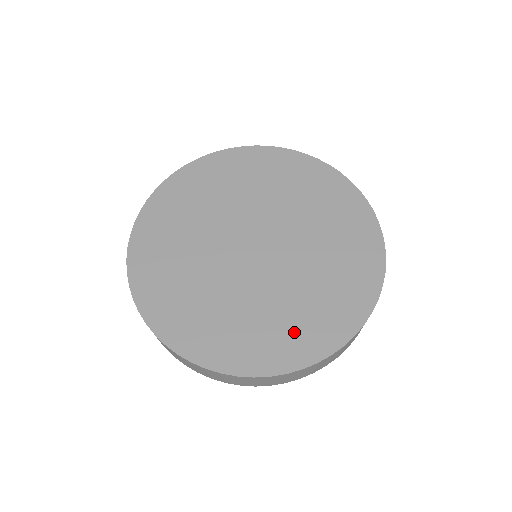
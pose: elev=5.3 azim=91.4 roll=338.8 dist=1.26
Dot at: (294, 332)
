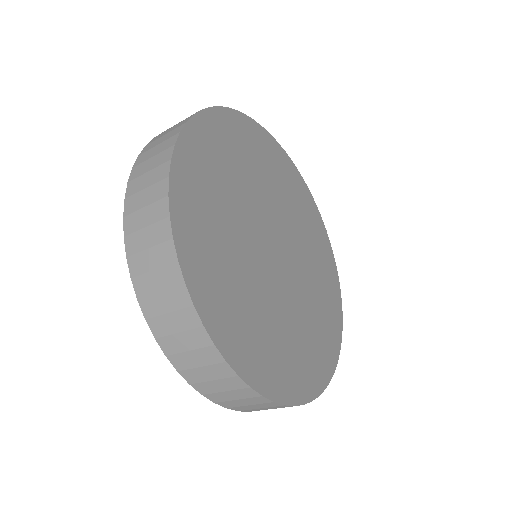
Dot at: (293, 361)
